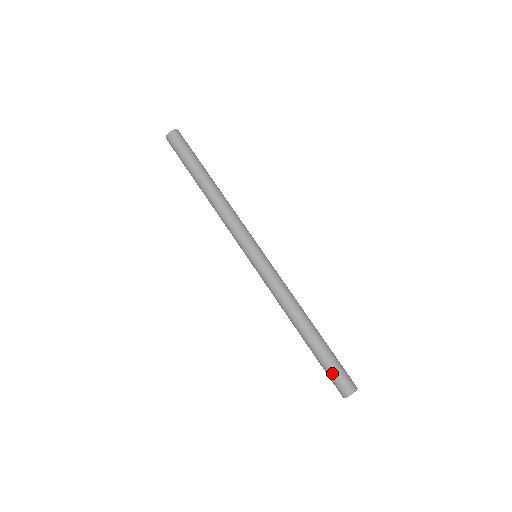
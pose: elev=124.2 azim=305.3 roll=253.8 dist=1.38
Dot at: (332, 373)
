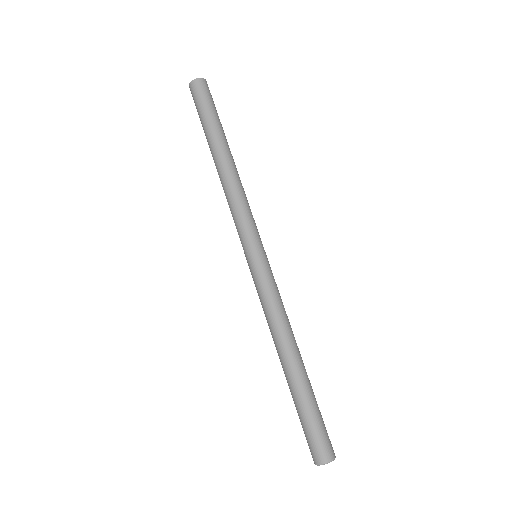
Dot at: (313, 428)
